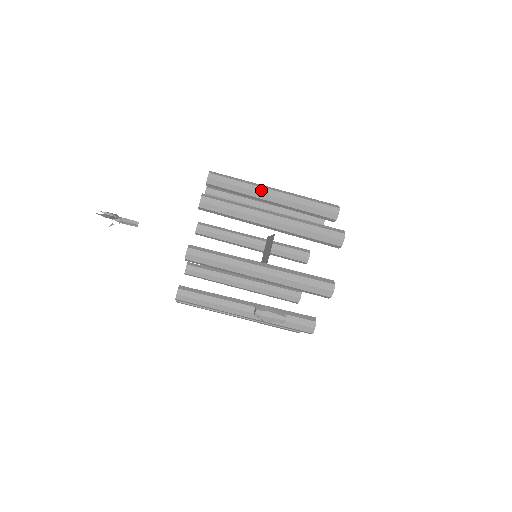
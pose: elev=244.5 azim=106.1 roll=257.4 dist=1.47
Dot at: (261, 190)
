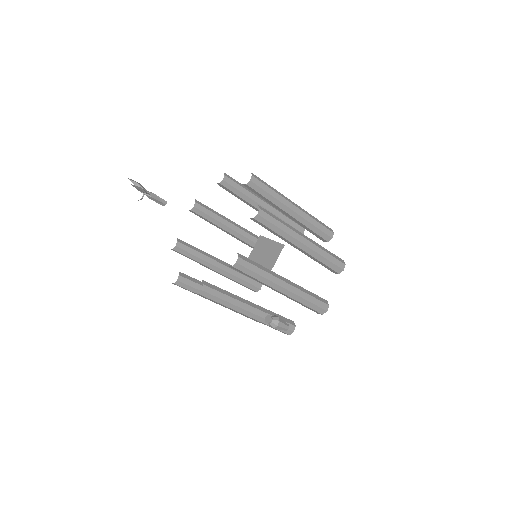
Dot at: (287, 203)
